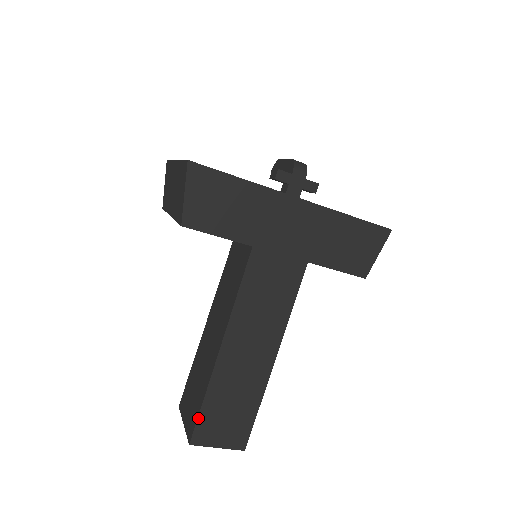
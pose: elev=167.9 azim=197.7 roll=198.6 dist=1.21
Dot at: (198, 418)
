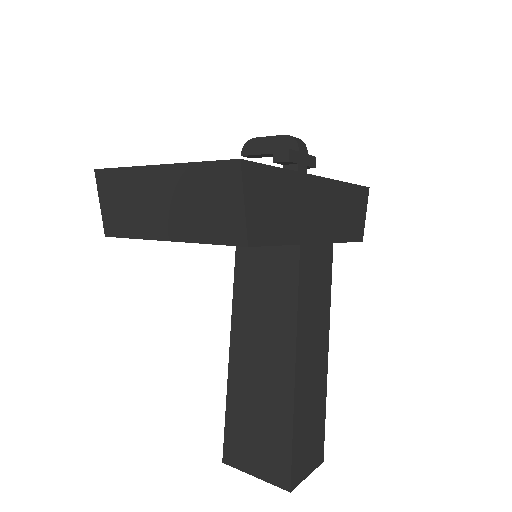
Dot at: (292, 459)
